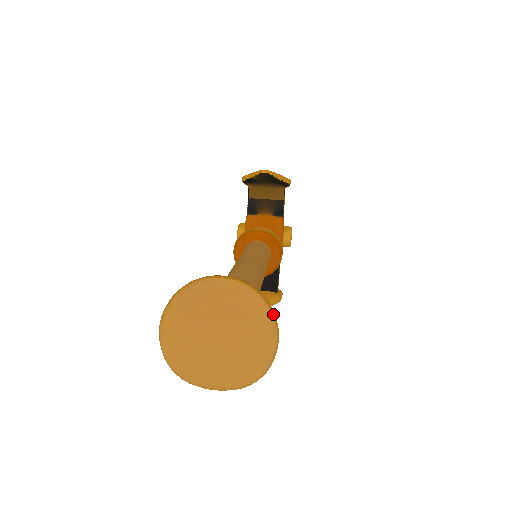
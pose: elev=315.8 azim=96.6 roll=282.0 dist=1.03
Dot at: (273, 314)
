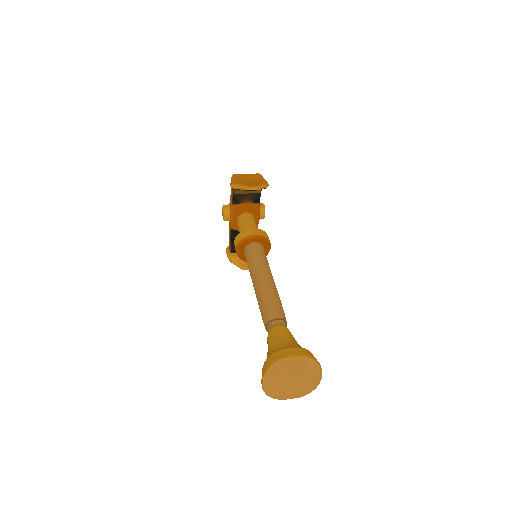
Dot at: (320, 366)
